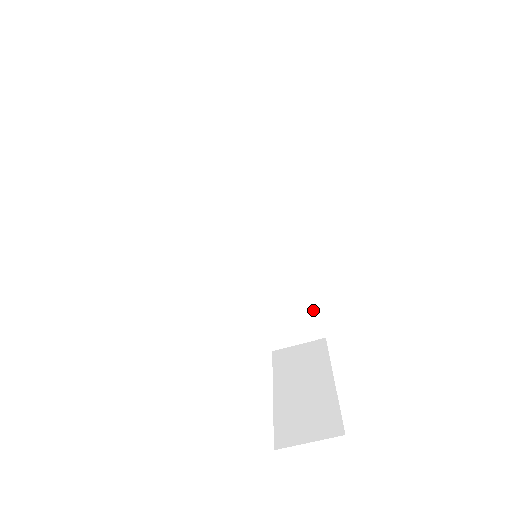
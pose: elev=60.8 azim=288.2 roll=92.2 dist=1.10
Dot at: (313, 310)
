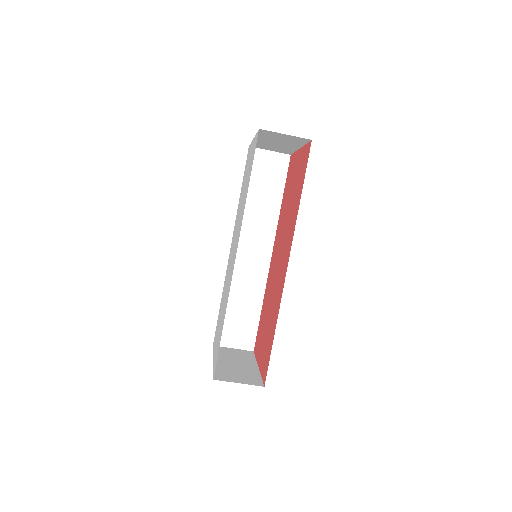
Dot at: (256, 326)
